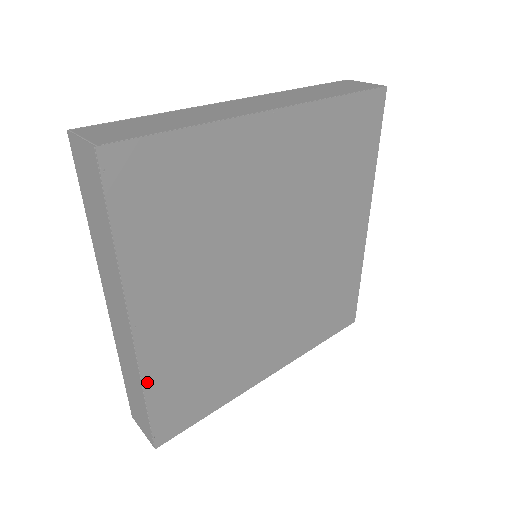
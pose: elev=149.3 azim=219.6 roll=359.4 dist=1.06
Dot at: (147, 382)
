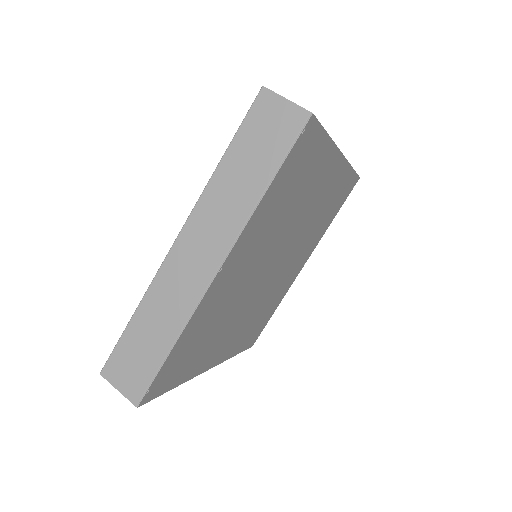
Dot at: (186, 328)
